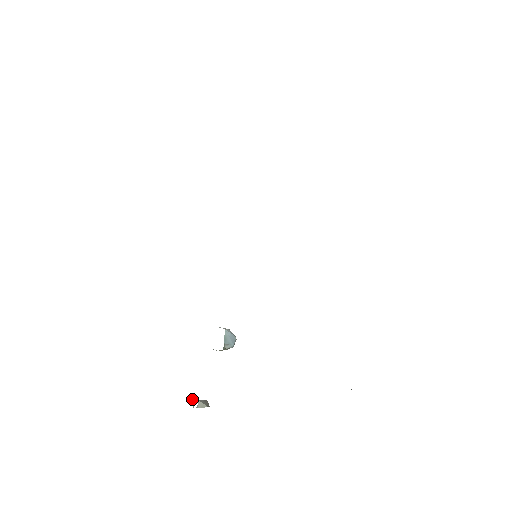
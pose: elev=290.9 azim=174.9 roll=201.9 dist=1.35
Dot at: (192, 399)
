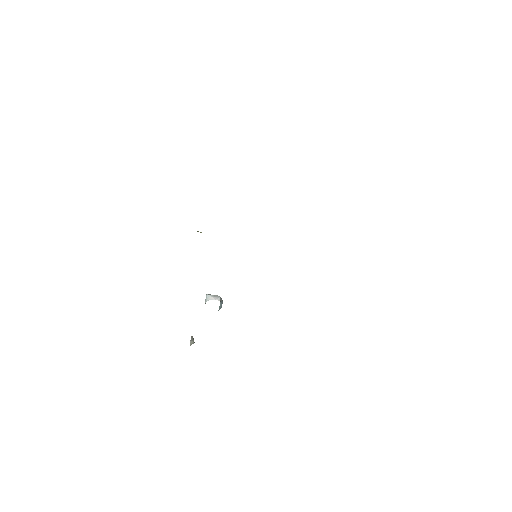
Dot at: occluded
